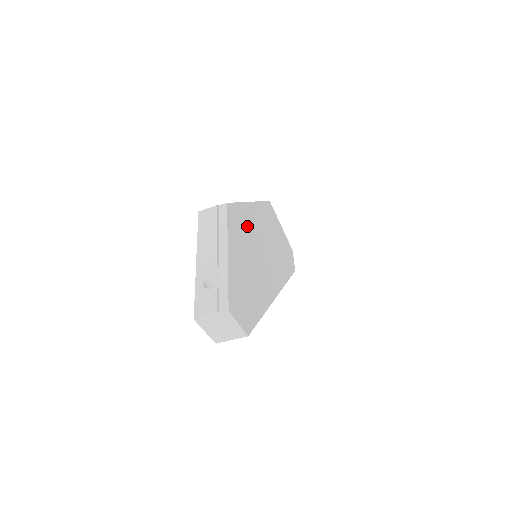
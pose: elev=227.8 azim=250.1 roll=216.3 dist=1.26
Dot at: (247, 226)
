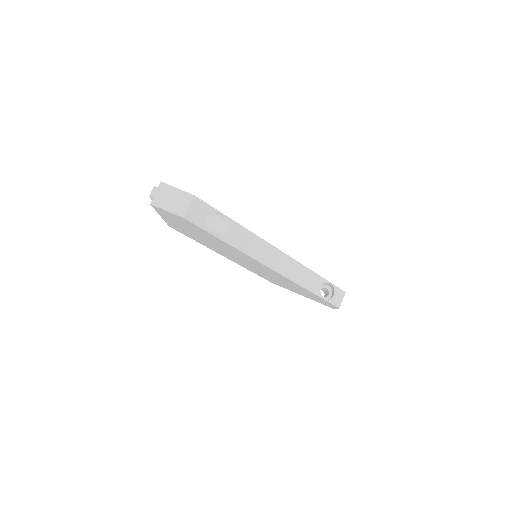
Dot at: occluded
